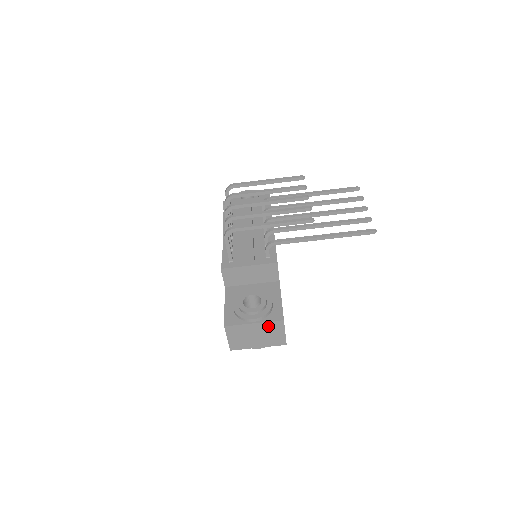
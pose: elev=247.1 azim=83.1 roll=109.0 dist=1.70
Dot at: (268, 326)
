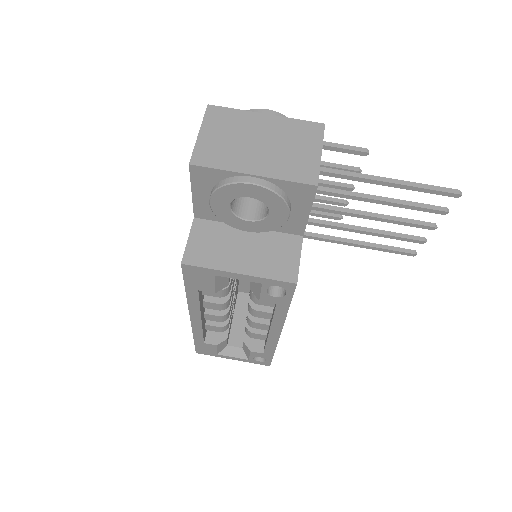
Dot at: (291, 128)
